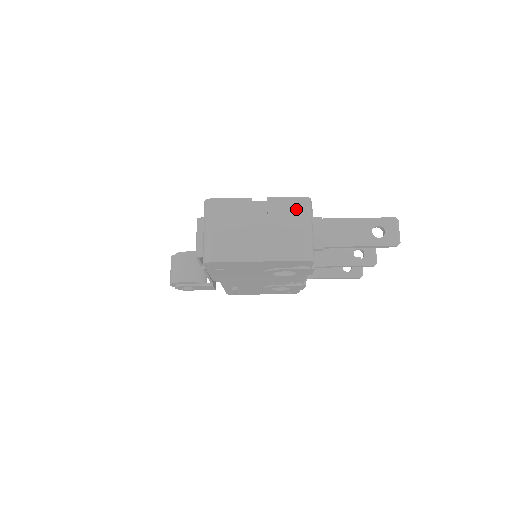
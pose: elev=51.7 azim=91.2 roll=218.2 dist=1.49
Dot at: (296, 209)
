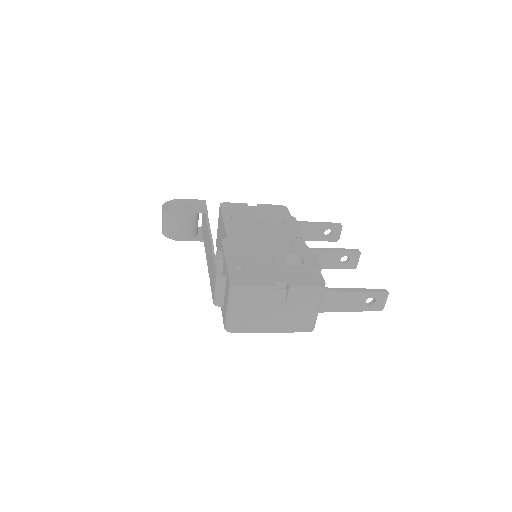
Dot at: (311, 297)
